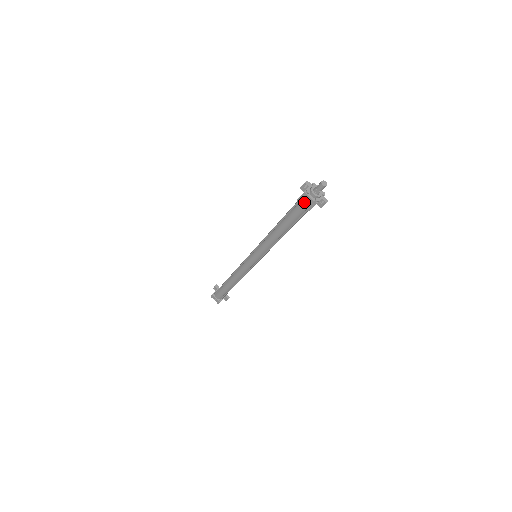
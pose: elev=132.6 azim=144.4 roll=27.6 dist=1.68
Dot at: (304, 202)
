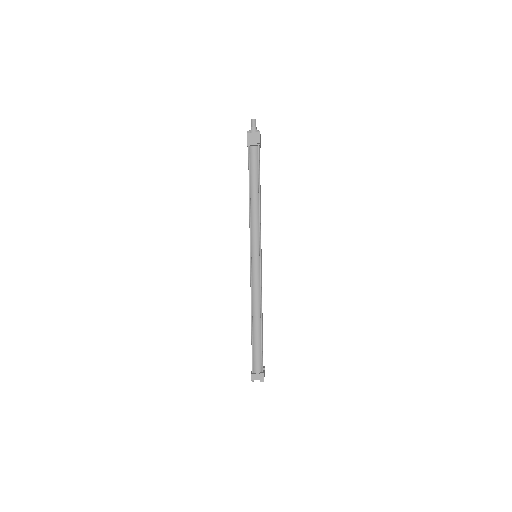
Dot at: occluded
